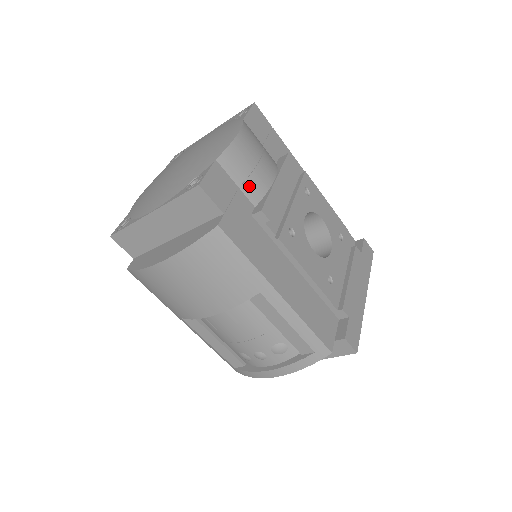
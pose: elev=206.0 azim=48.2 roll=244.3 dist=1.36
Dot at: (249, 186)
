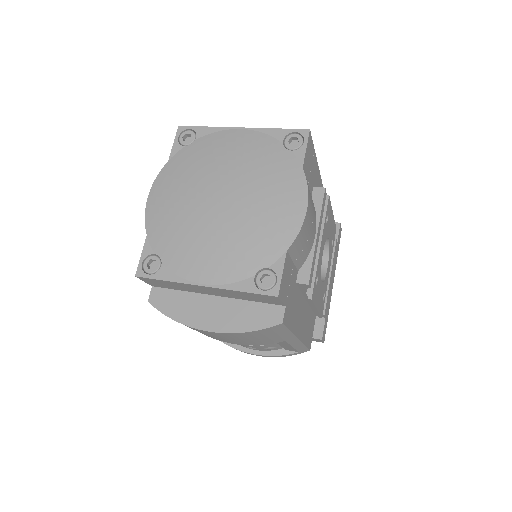
Dot at: (301, 257)
